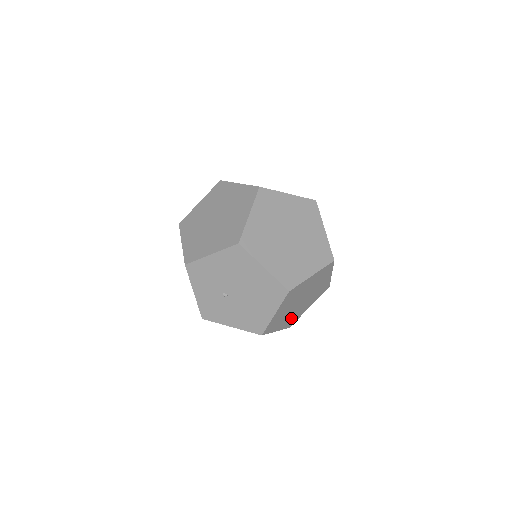
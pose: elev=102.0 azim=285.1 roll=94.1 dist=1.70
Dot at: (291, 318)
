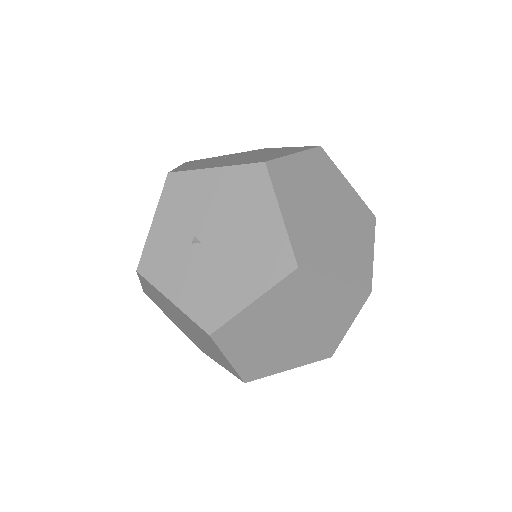
Dot at: (259, 358)
